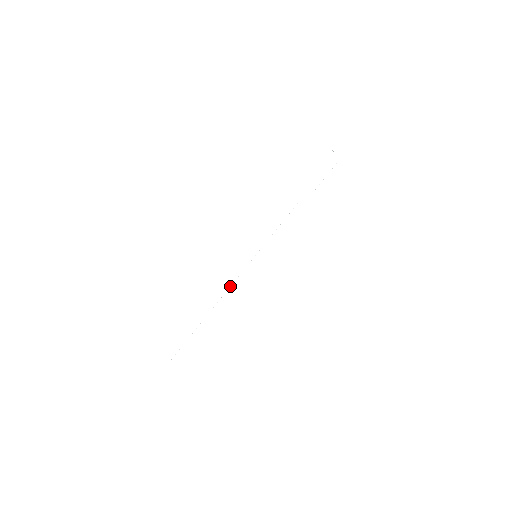
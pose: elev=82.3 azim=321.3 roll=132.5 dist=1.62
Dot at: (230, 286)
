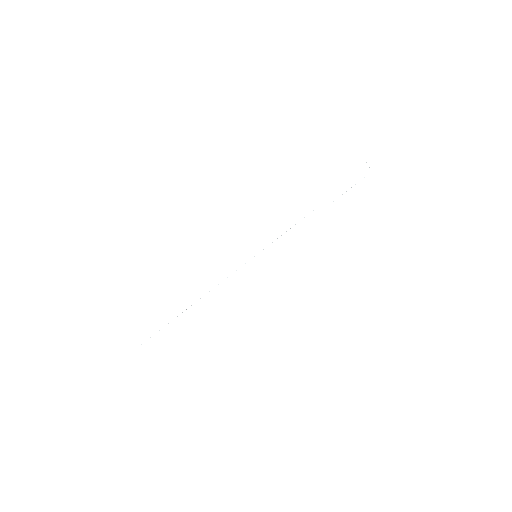
Dot at: occluded
